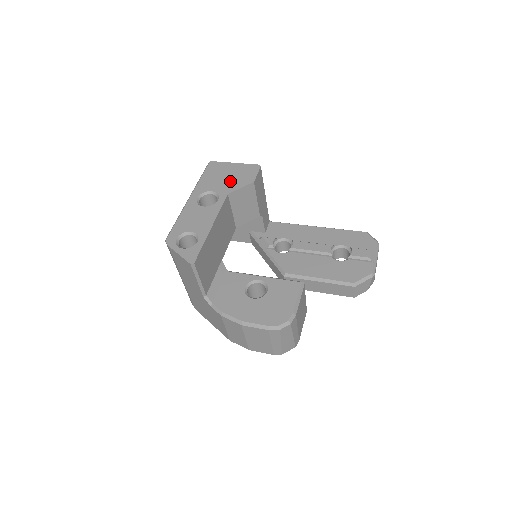
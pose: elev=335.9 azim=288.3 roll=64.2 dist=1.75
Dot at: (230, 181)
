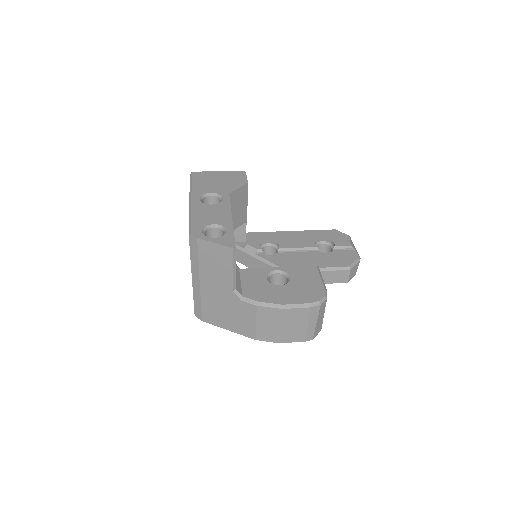
Dot at: (224, 184)
